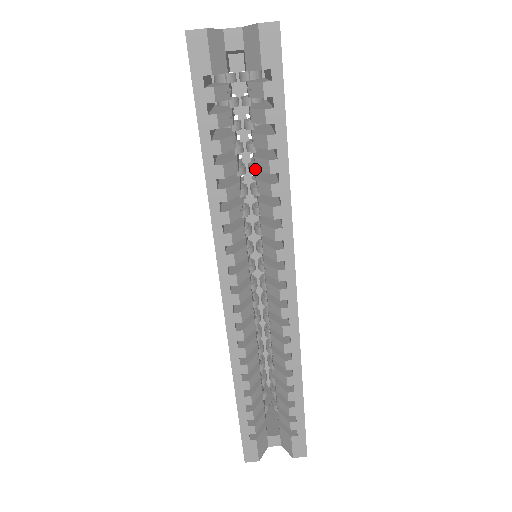
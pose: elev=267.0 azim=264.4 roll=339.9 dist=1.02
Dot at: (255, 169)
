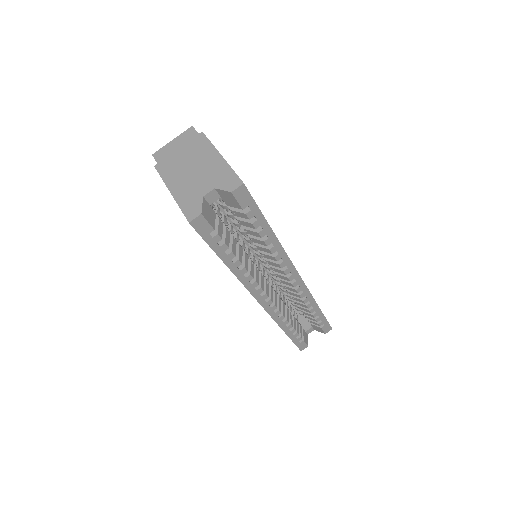
Dot at: (252, 241)
